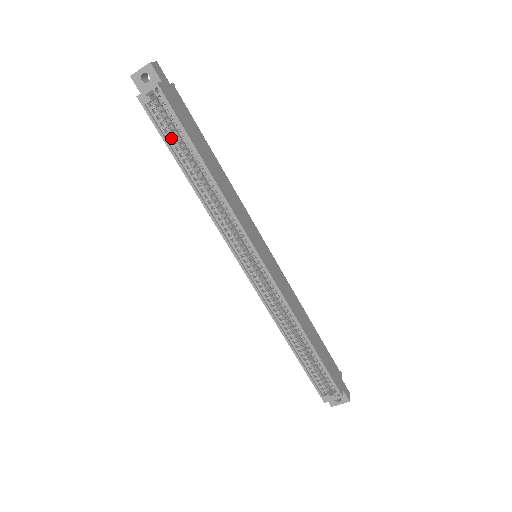
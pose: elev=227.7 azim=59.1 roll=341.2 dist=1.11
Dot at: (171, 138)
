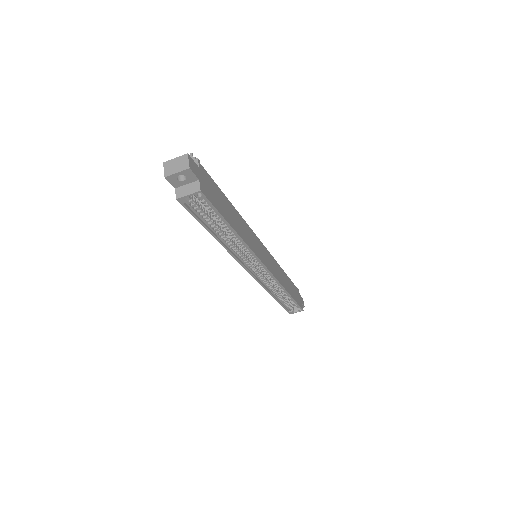
Dot at: (205, 218)
